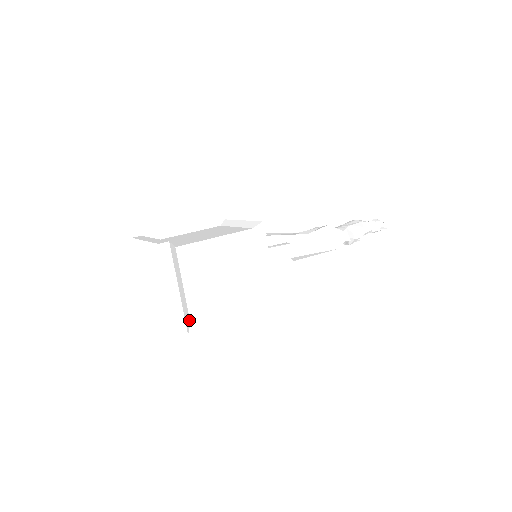
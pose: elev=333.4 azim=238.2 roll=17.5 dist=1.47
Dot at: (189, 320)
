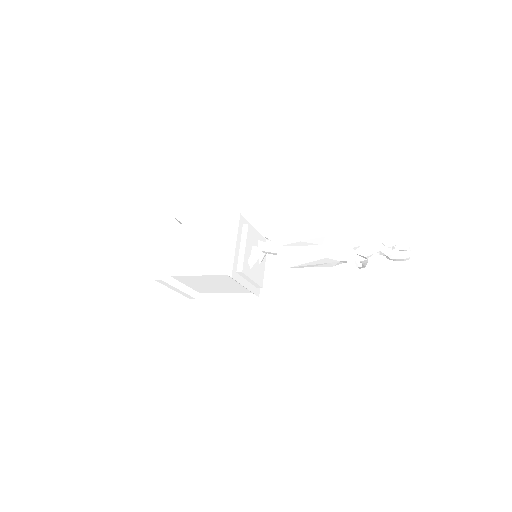
Dot at: (170, 273)
